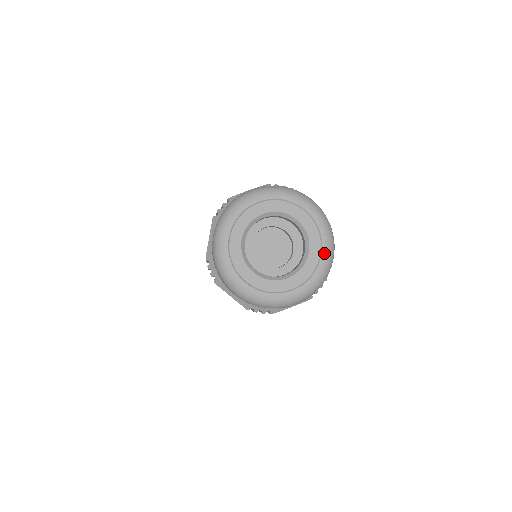
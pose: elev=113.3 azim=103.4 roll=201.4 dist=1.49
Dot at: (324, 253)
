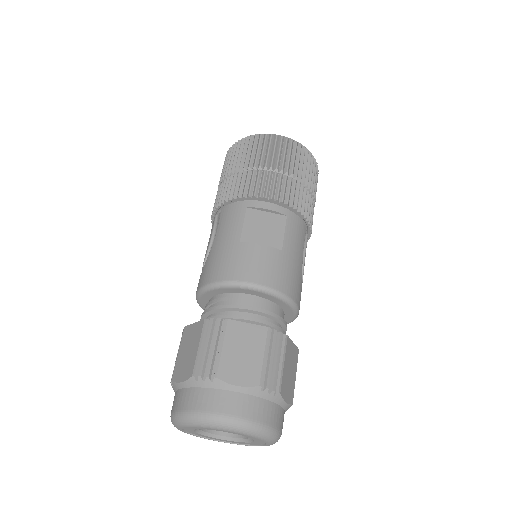
Dot at: occluded
